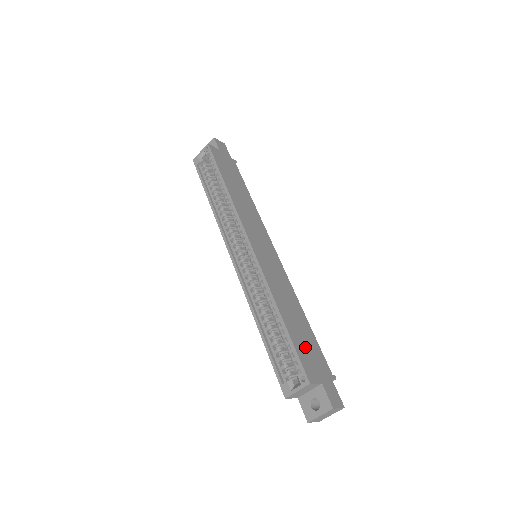
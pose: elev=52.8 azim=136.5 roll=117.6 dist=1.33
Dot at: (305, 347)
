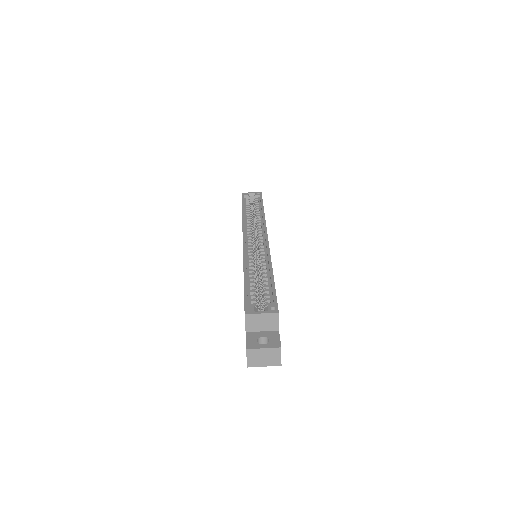
Dot at: occluded
